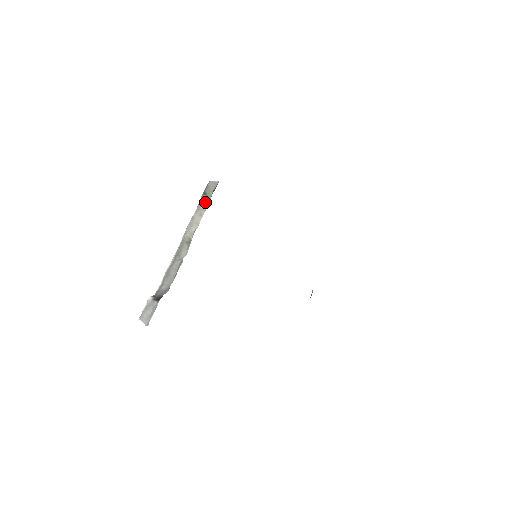
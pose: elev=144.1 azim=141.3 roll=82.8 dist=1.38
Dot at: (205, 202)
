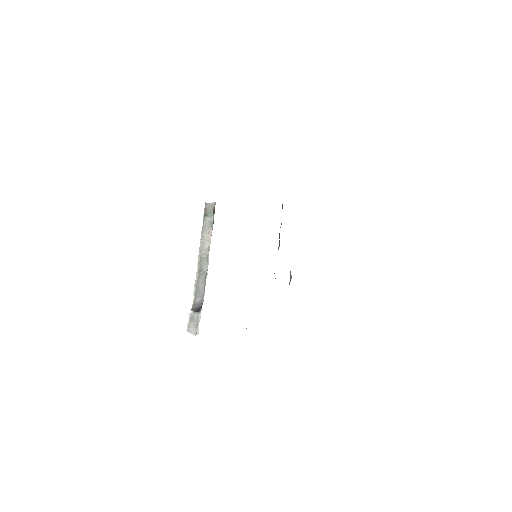
Dot at: (209, 222)
